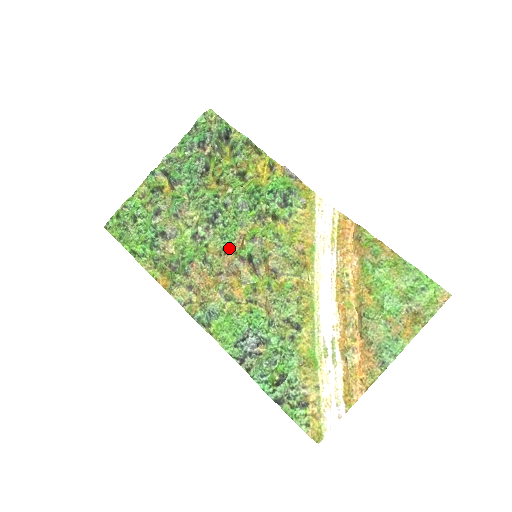
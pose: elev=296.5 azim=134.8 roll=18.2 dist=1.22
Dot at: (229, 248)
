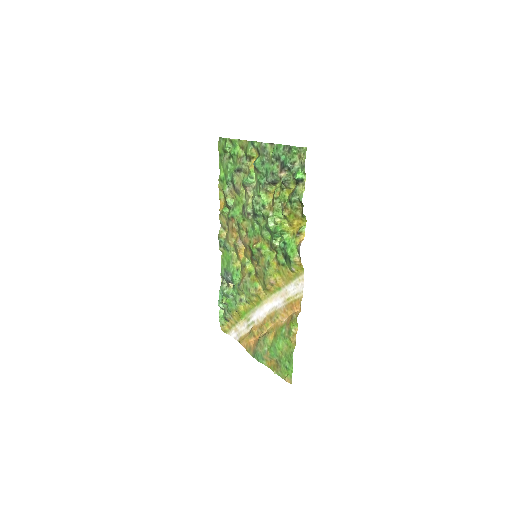
Dot at: (250, 236)
